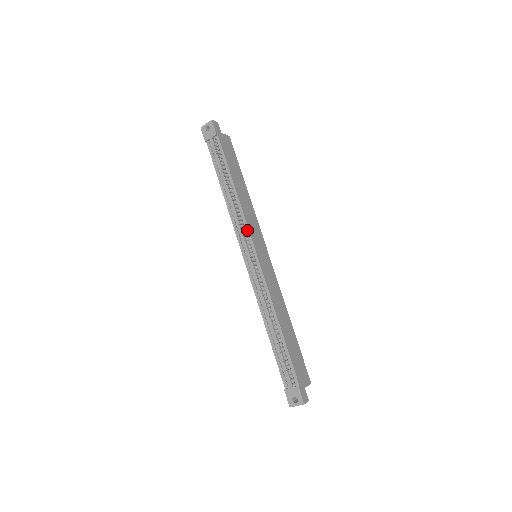
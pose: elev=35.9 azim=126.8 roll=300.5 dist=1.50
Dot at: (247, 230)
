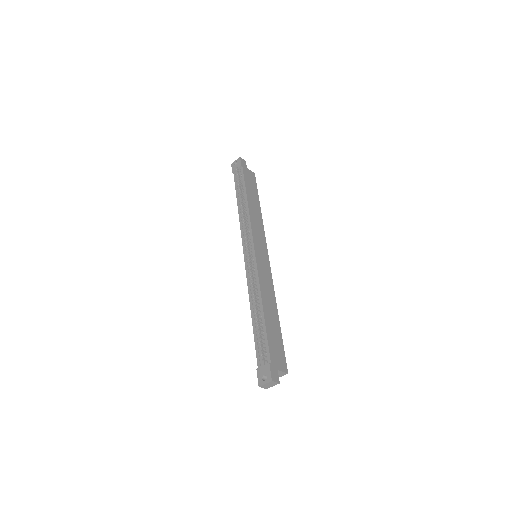
Dot at: (250, 232)
